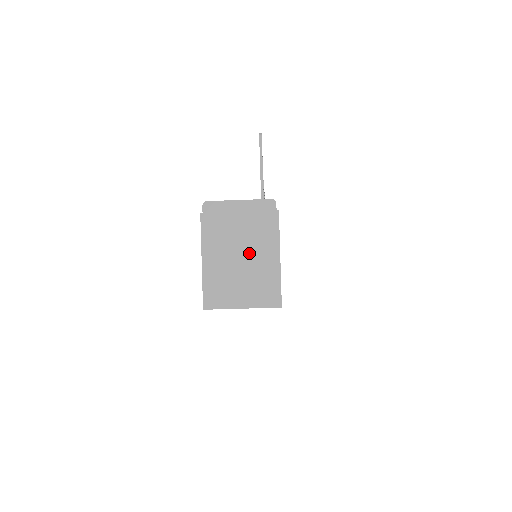
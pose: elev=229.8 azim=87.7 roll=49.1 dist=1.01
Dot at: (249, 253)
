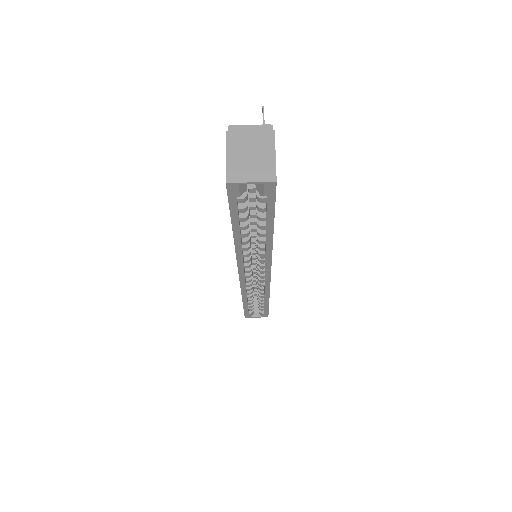
Dot at: (256, 152)
